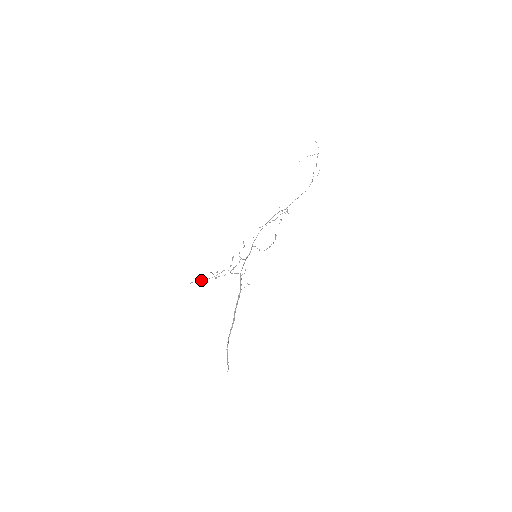
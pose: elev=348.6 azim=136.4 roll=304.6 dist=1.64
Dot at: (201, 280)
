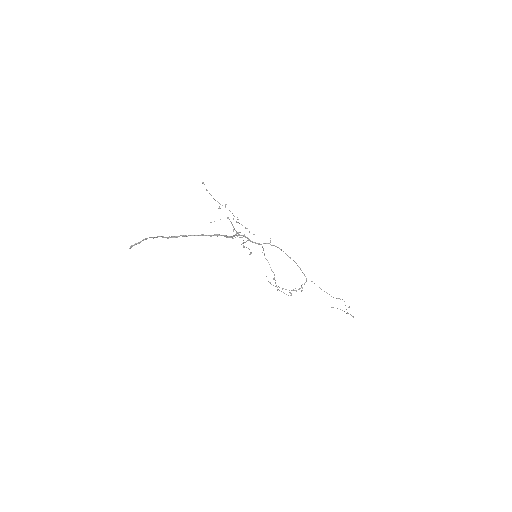
Dot at: occluded
